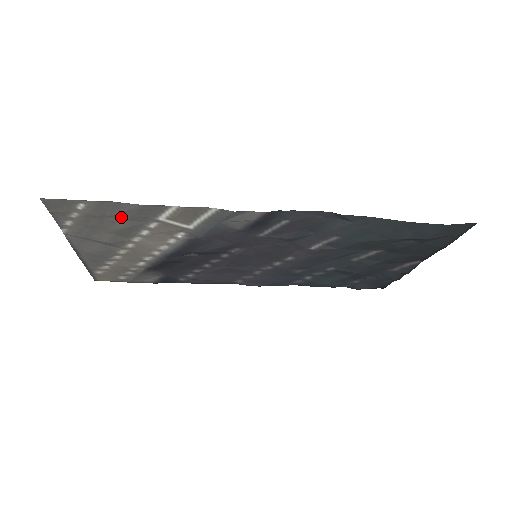
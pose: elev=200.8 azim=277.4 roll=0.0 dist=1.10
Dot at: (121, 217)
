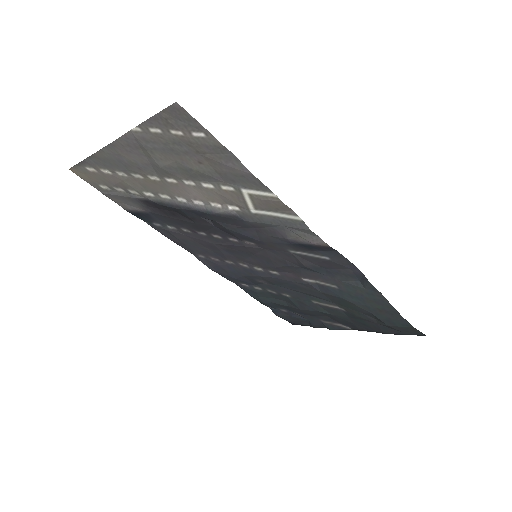
Dot at: (215, 165)
